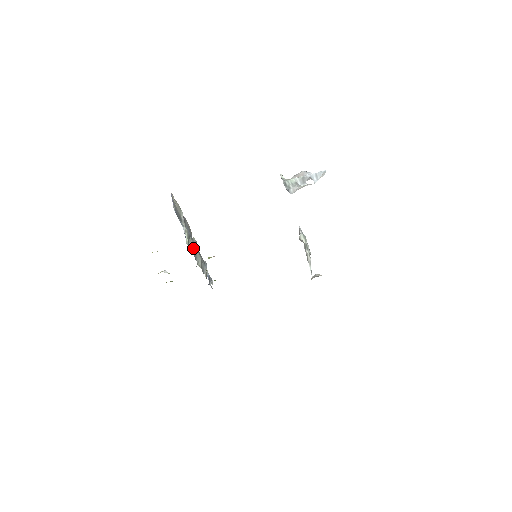
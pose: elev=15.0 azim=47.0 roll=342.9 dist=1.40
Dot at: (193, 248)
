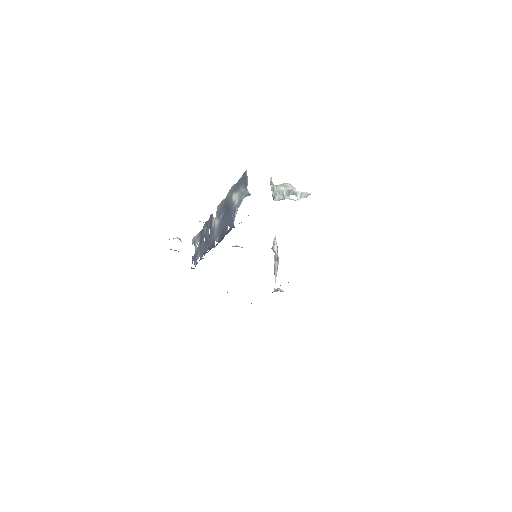
Dot at: (223, 229)
